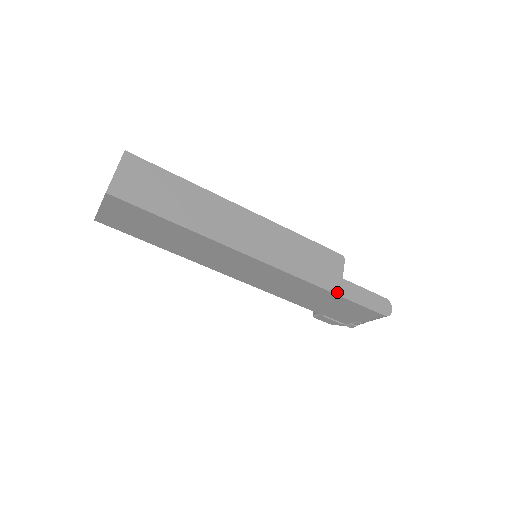
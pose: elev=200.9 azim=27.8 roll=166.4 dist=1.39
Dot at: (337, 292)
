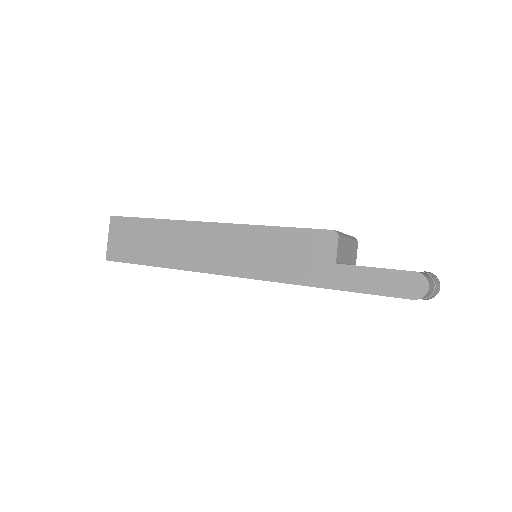
Dot at: (328, 285)
